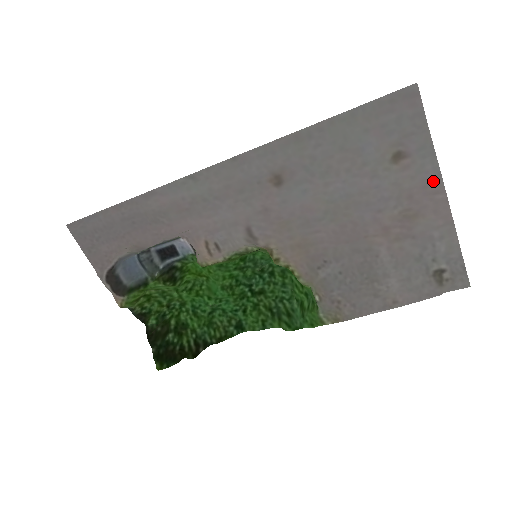
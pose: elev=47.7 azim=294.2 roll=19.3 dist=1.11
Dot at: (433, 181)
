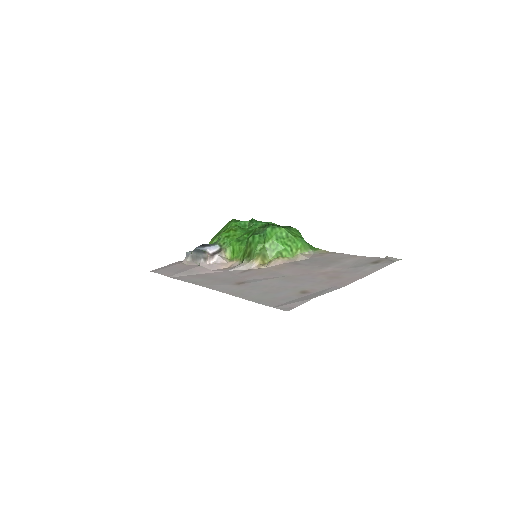
Dot at: (337, 287)
